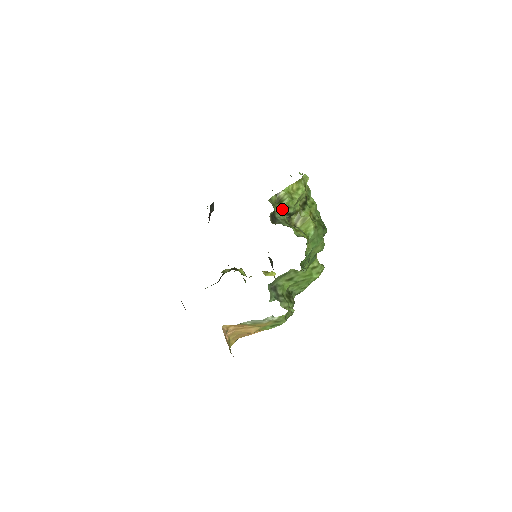
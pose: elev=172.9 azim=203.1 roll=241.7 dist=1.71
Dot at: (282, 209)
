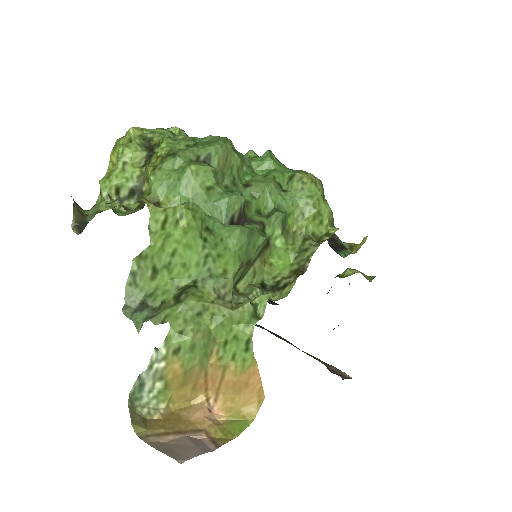
Dot at: (108, 200)
